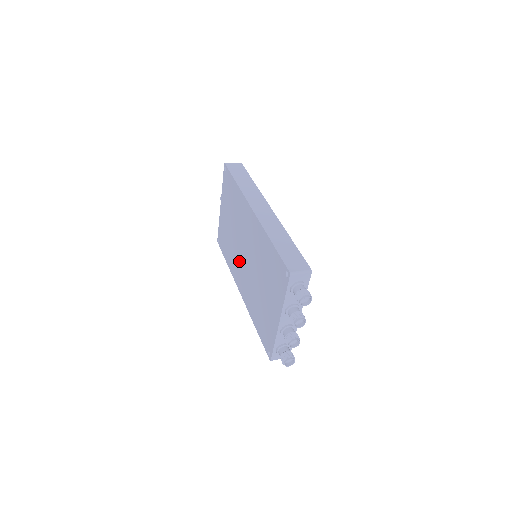
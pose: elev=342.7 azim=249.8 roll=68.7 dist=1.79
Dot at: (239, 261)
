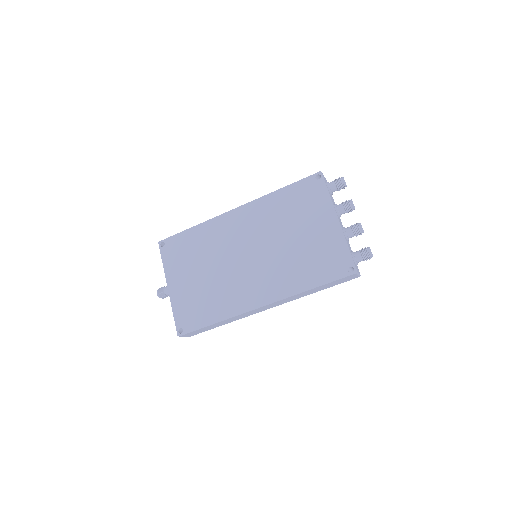
Dot at: (240, 279)
